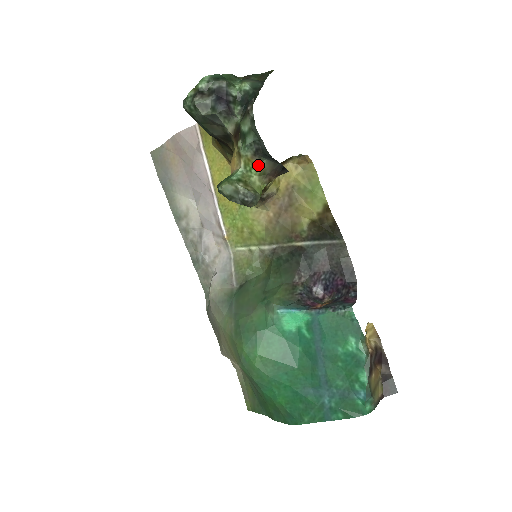
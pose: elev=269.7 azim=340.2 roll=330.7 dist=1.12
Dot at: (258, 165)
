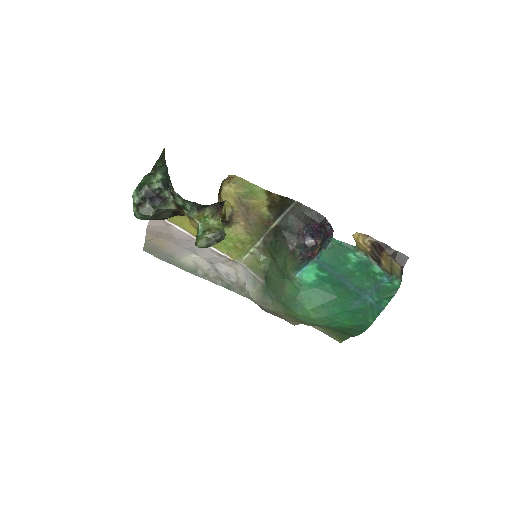
Dot at: (206, 214)
